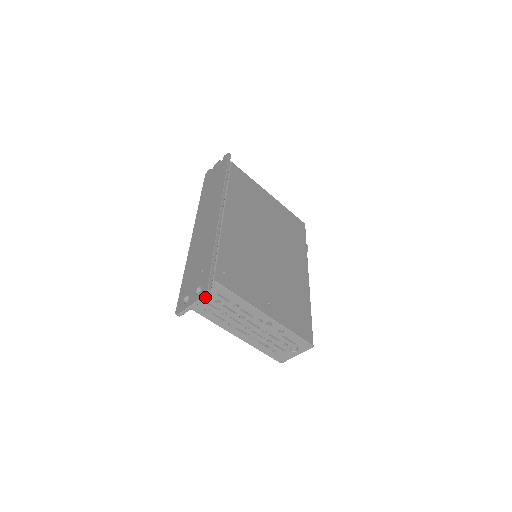
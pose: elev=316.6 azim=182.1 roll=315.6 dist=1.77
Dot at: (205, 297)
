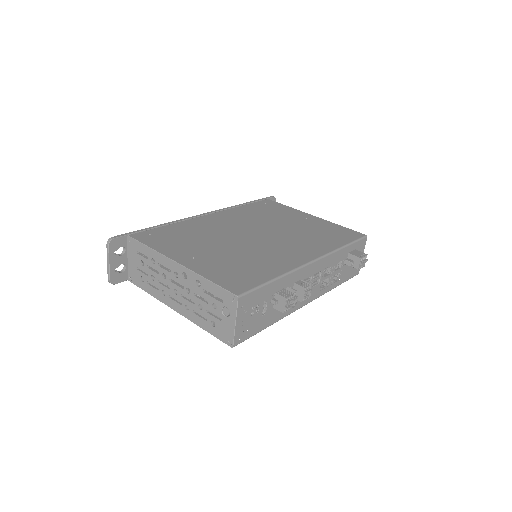
Dot at: (108, 244)
